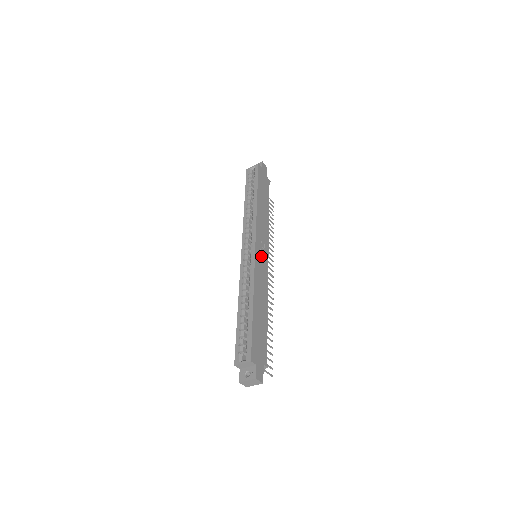
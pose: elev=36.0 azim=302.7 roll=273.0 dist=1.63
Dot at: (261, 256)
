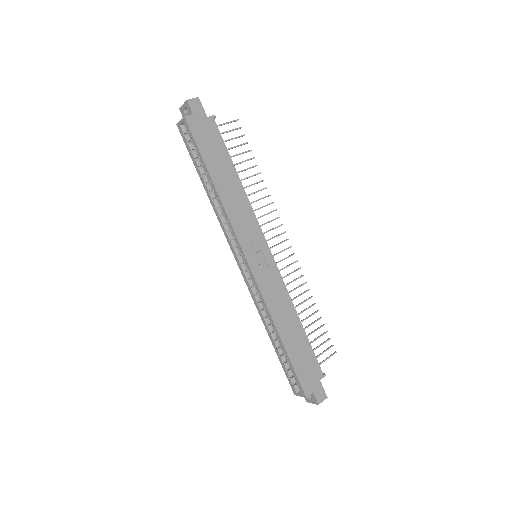
Dot at: (261, 264)
